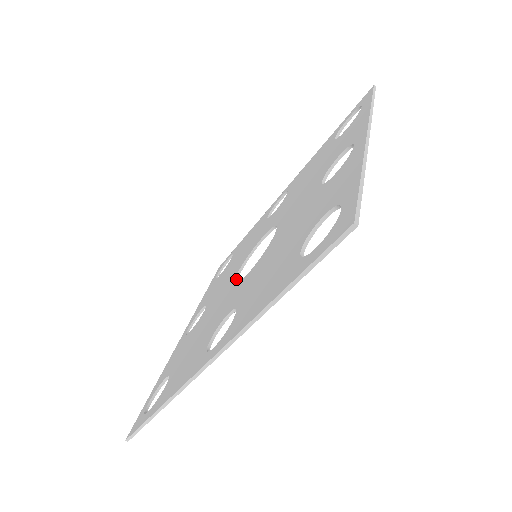
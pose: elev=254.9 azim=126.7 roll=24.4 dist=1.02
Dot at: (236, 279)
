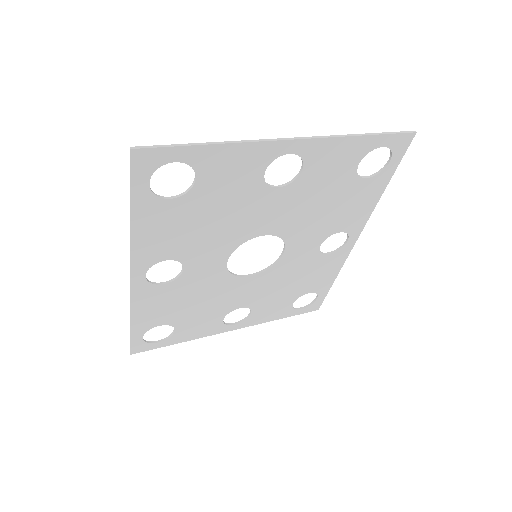
Dot at: (246, 275)
